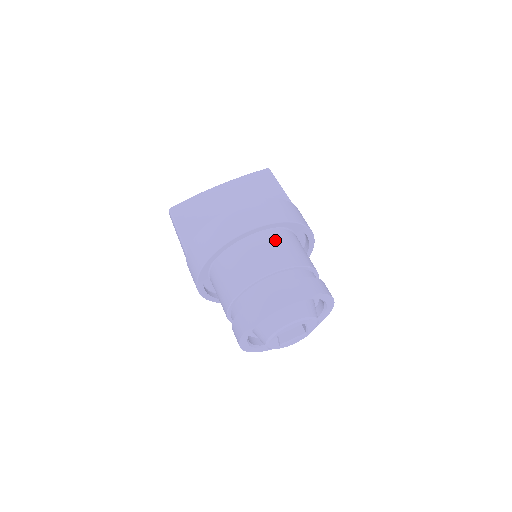
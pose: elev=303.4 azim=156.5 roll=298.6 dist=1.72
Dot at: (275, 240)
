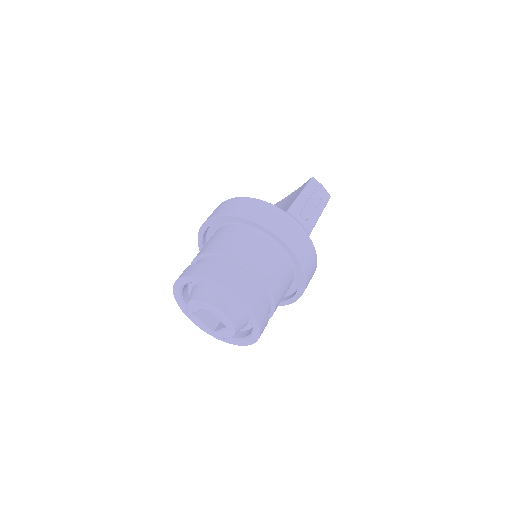
Dot at: (225, 232)
